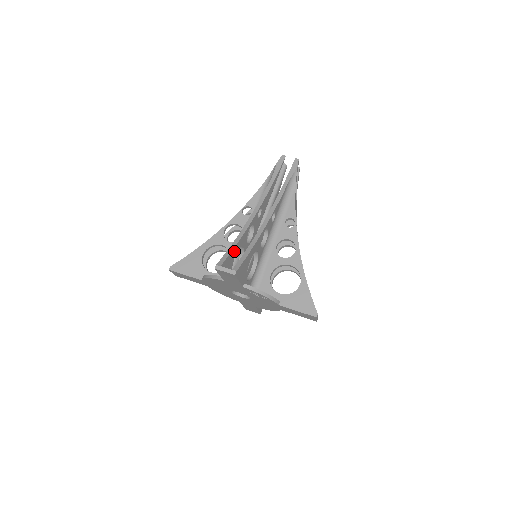
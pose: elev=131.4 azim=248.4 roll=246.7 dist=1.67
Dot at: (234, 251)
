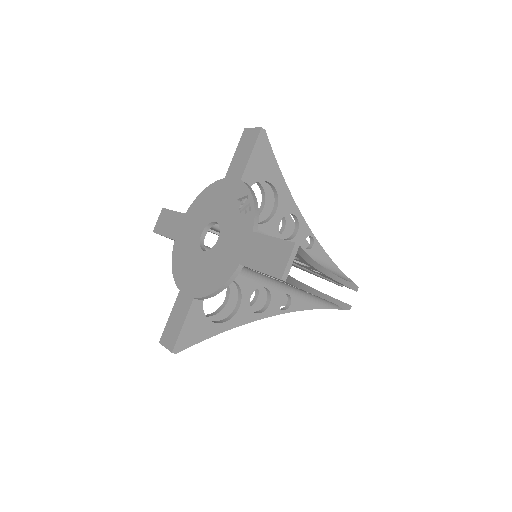
Dot at: occluded
